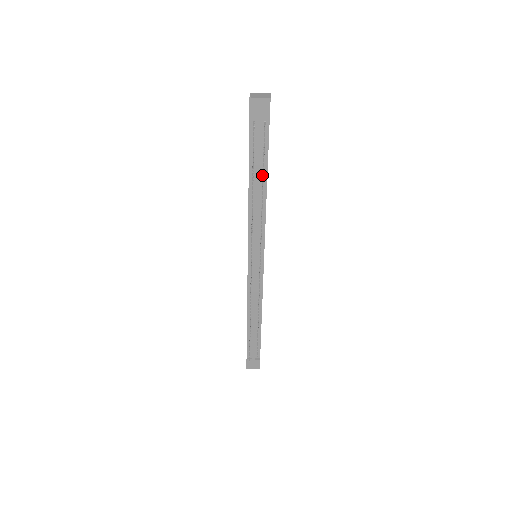
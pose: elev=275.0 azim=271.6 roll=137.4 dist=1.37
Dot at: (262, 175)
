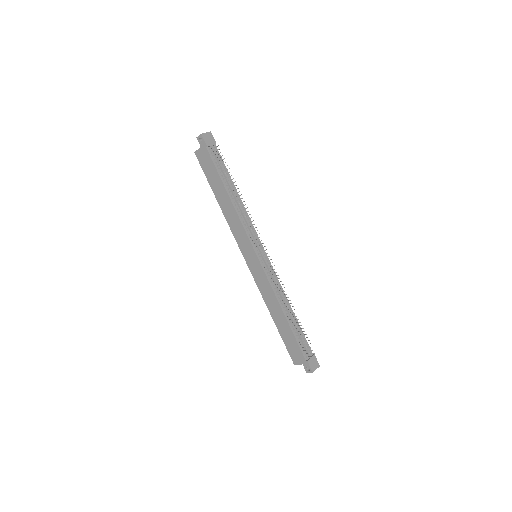
Dot at: occluded
